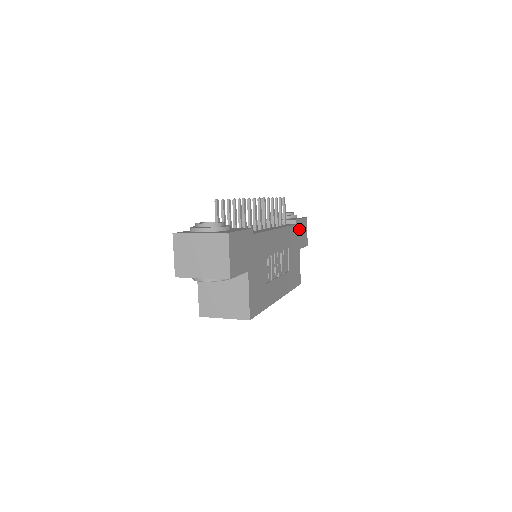
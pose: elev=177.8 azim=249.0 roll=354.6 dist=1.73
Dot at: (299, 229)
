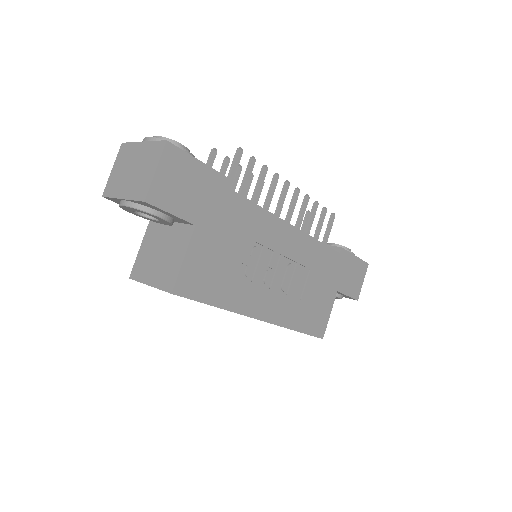
Dot at: (345, 265)
